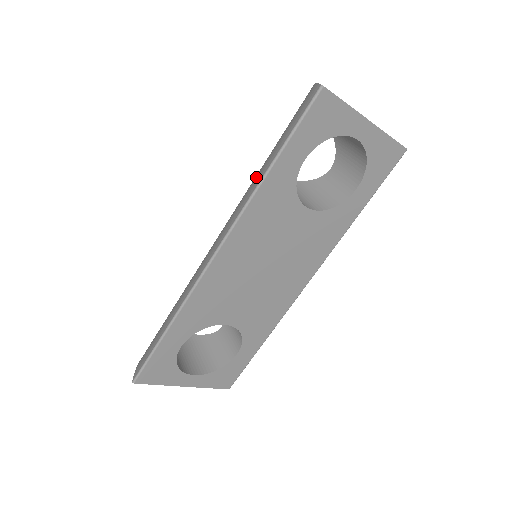
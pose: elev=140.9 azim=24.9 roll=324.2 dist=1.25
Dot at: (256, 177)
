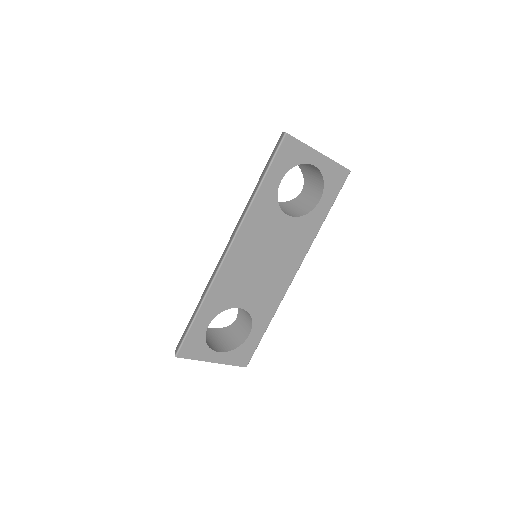
Dot at: (250, 197)
